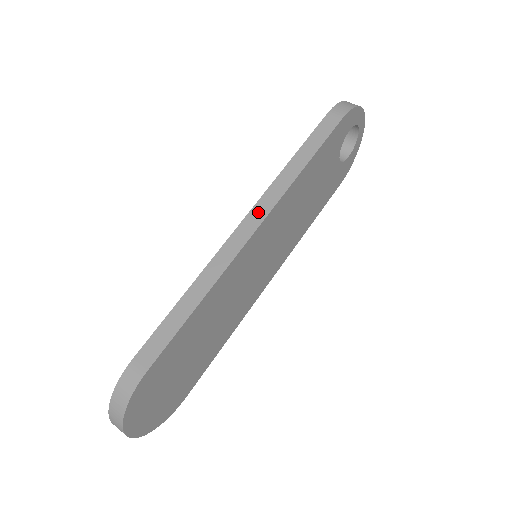
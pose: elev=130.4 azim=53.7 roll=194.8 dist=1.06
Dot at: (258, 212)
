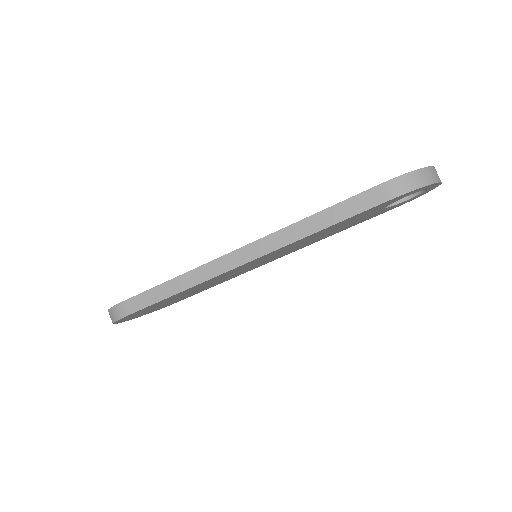
Dot at: (254, 250)
